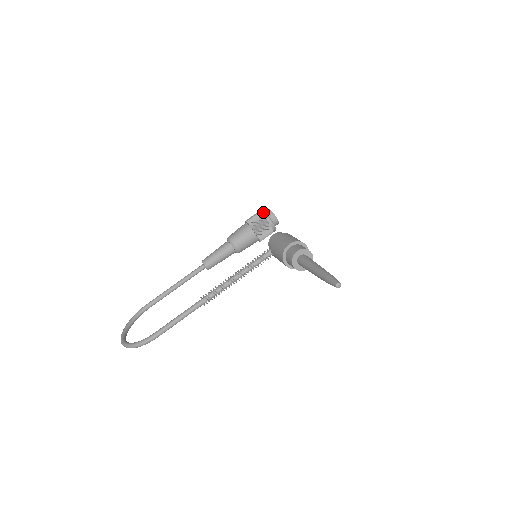
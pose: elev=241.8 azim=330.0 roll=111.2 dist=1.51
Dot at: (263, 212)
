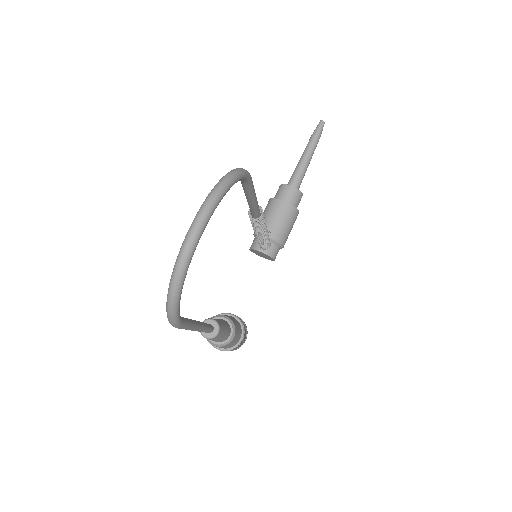
Dot at: occluded
